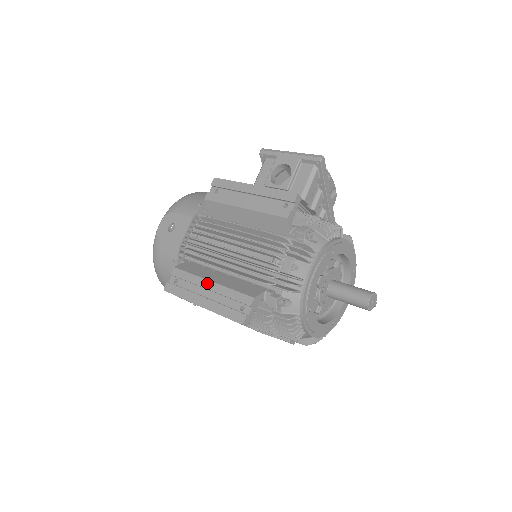
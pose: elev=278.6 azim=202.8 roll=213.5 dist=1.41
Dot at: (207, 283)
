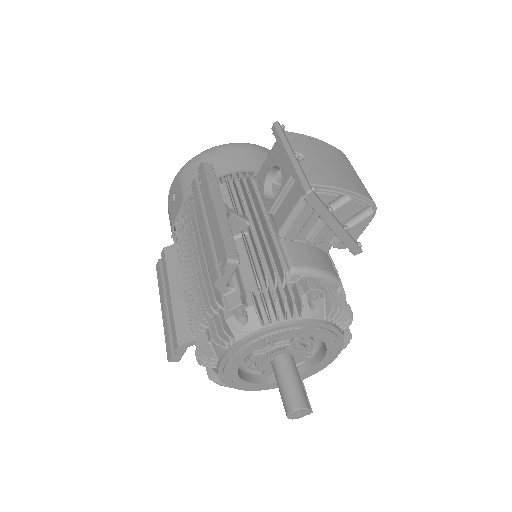
Dot at: (168, 292)
